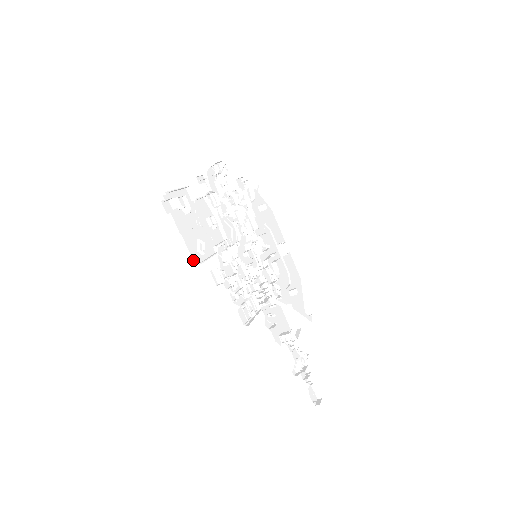
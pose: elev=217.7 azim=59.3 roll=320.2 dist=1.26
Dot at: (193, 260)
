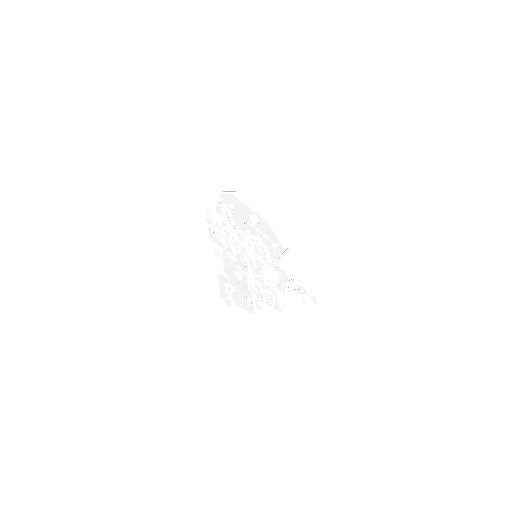
Dot at: occluded
